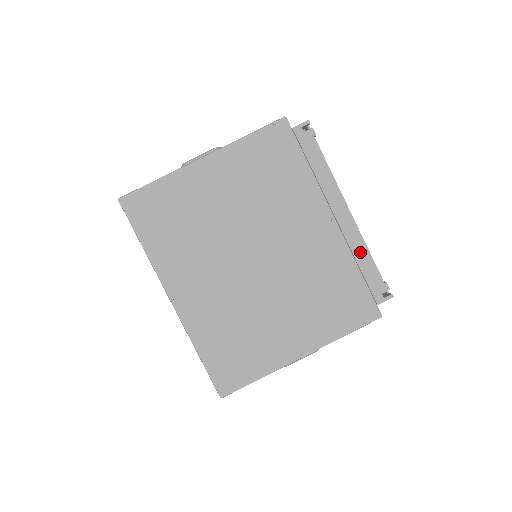
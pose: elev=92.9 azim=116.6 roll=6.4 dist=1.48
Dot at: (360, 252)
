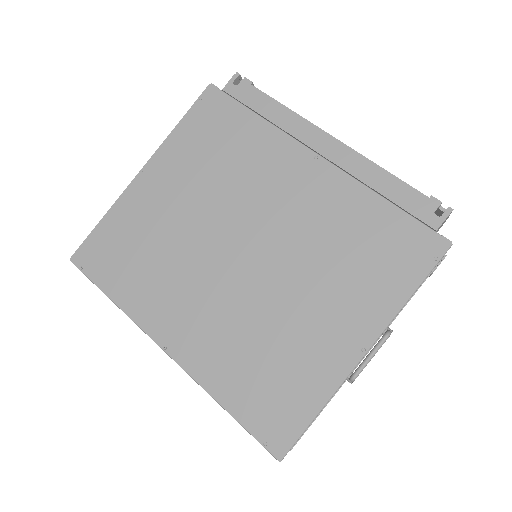
Dot at: (373, 176)
